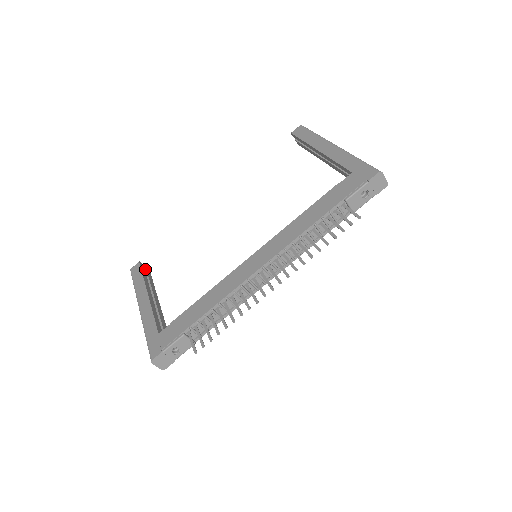
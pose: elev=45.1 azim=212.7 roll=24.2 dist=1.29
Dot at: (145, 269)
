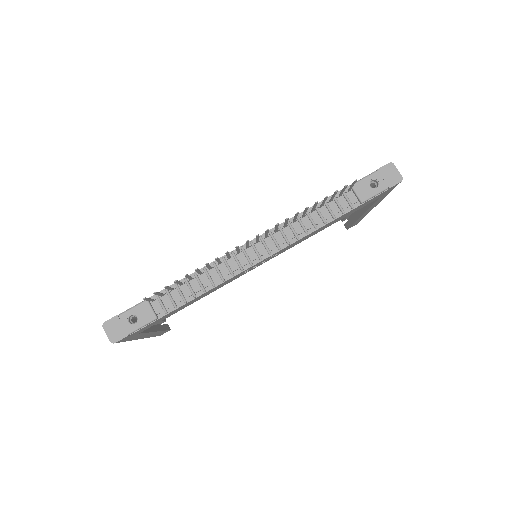
Dot at: (166, 324)
